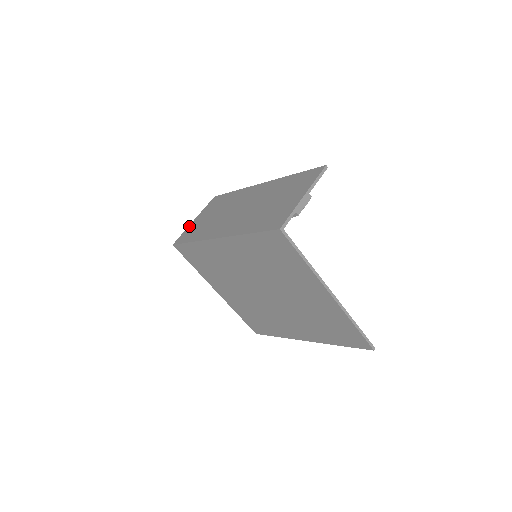
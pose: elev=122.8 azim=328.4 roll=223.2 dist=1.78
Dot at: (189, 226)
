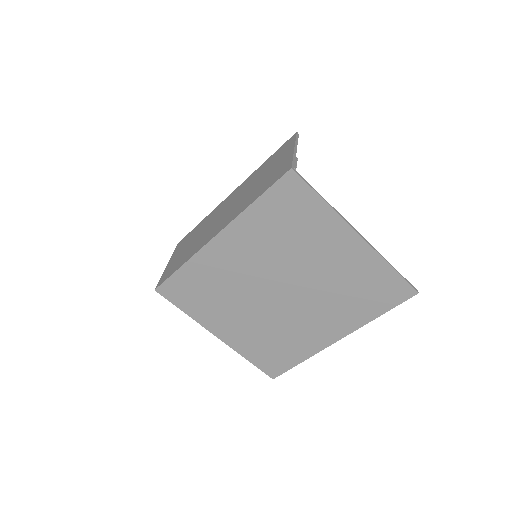
Dot at: (164, 270)
